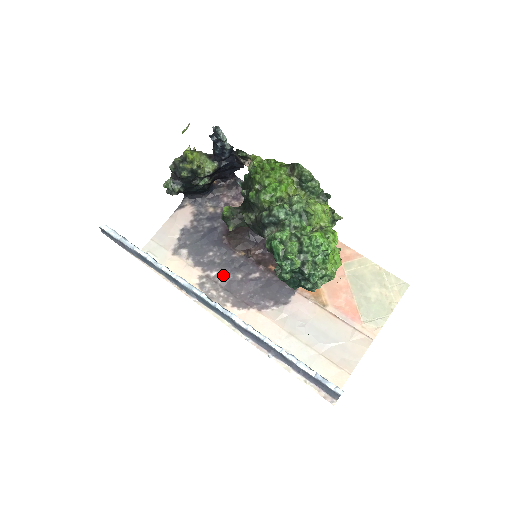
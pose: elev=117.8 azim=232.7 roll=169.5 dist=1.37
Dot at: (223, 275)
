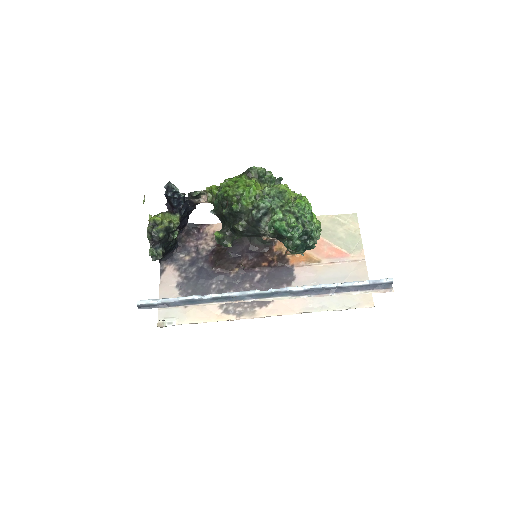
Dot at: occluded
